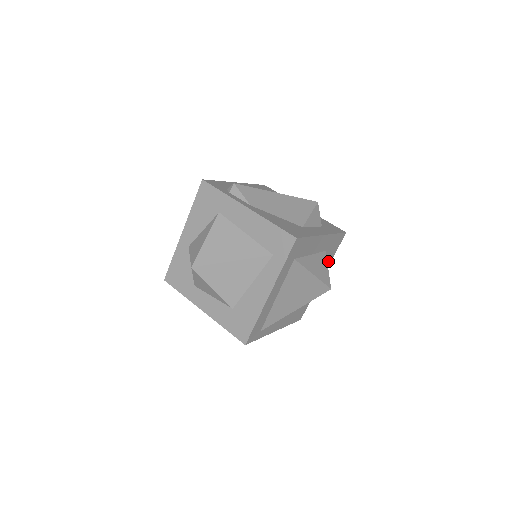
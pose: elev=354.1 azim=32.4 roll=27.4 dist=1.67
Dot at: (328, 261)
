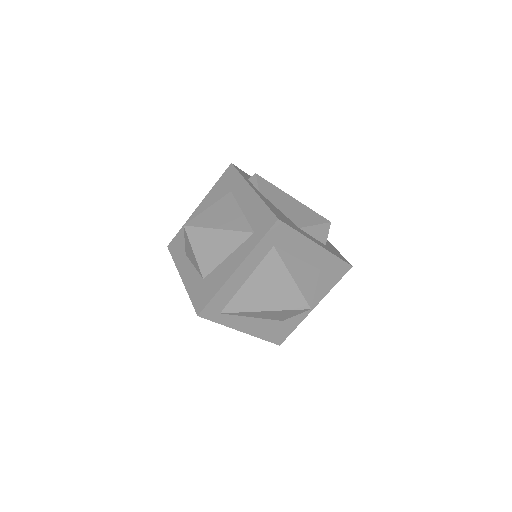
Dot at: (324, 289)
